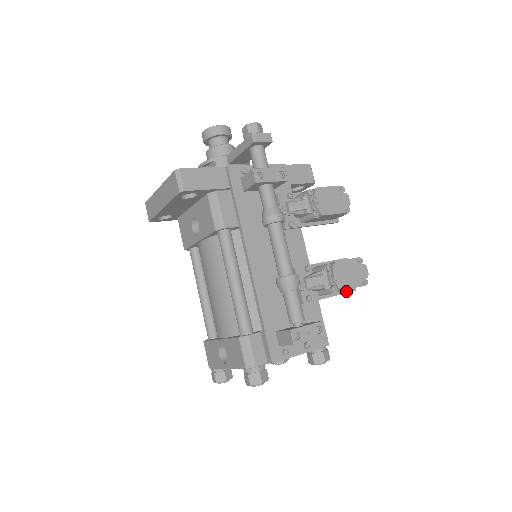
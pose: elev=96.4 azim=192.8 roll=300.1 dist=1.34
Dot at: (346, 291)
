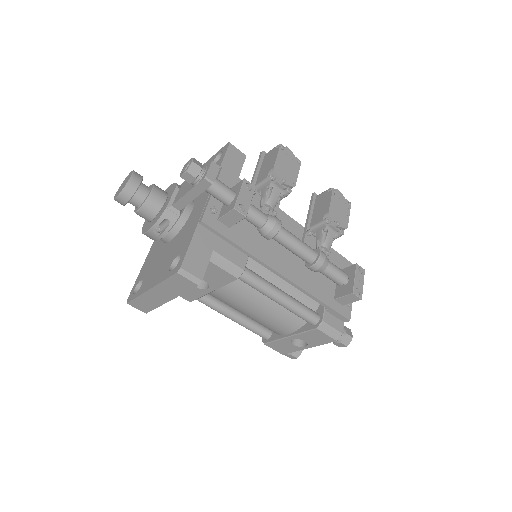
Dot at: occluded
